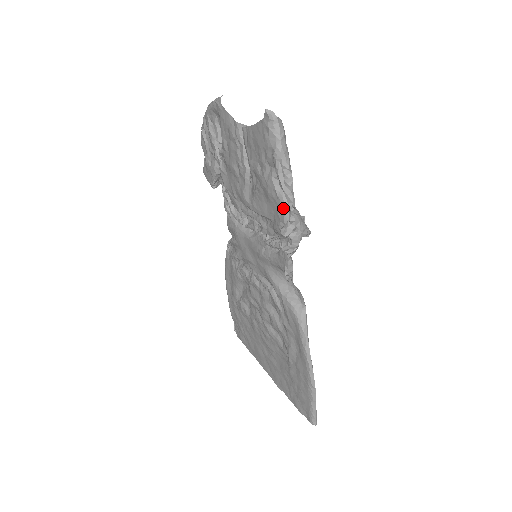
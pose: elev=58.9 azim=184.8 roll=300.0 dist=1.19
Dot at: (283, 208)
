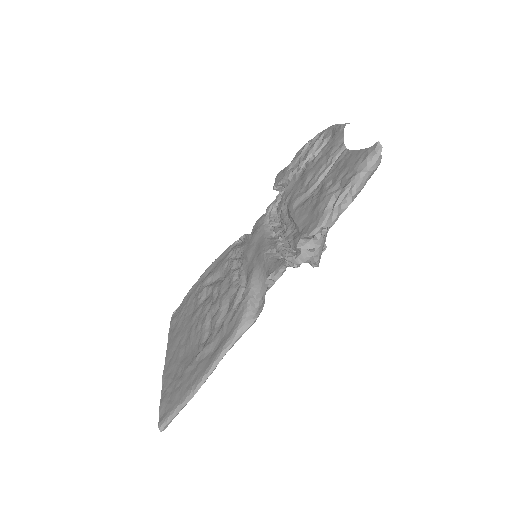
Dot at: (319, 223)
